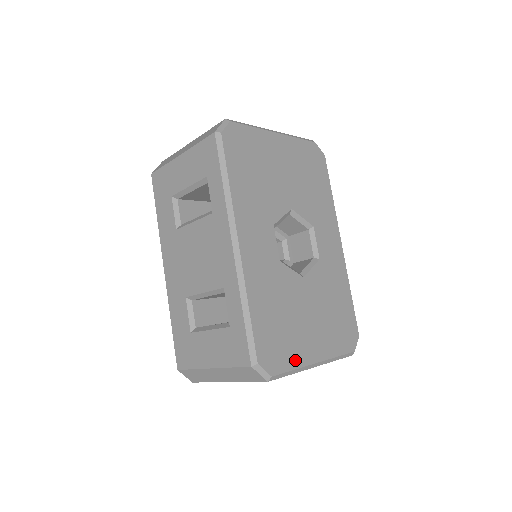
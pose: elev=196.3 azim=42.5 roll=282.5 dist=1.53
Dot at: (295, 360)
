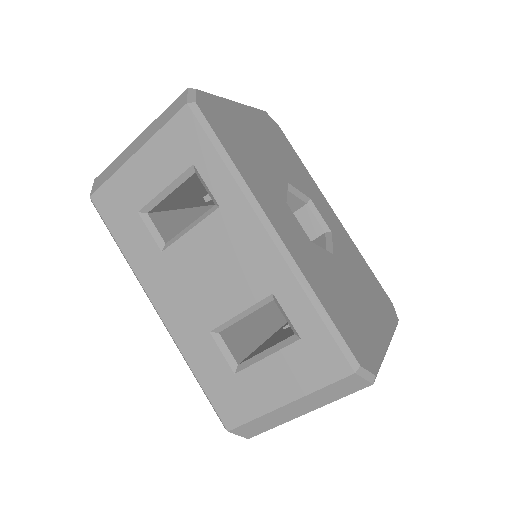
Dot at: (377, 348)
